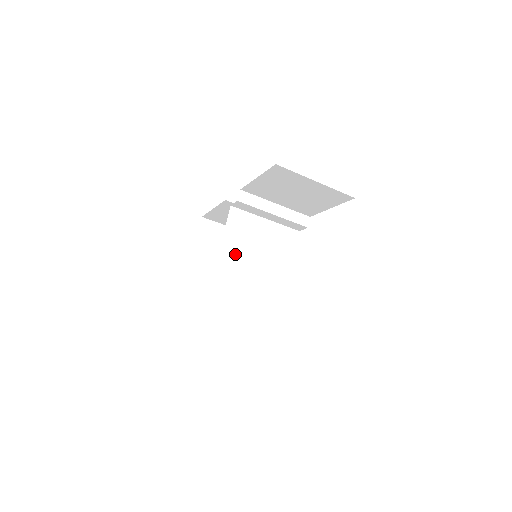
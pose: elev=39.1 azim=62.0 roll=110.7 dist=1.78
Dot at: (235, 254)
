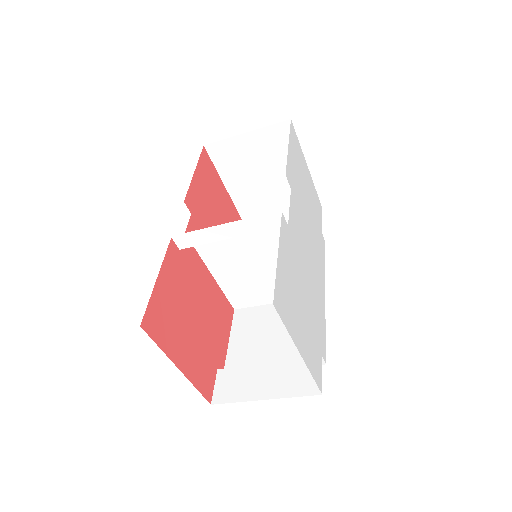
Dot at: (230, 270)
